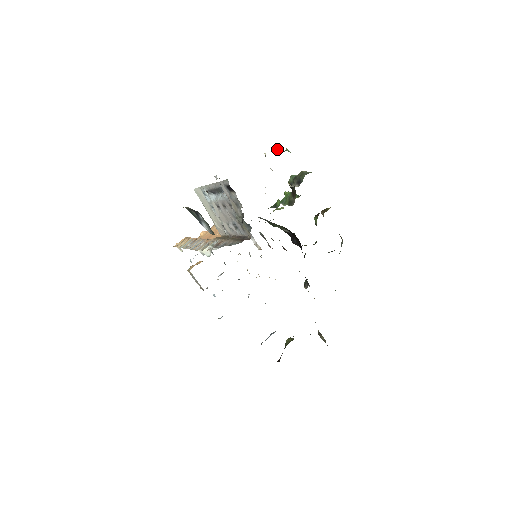
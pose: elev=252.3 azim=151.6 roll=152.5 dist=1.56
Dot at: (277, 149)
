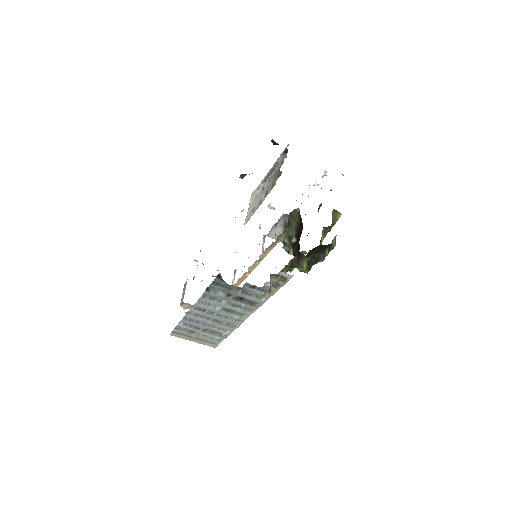
Dot at: occluded
